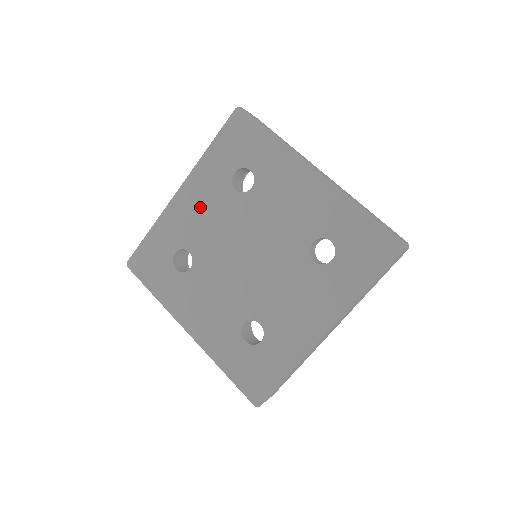
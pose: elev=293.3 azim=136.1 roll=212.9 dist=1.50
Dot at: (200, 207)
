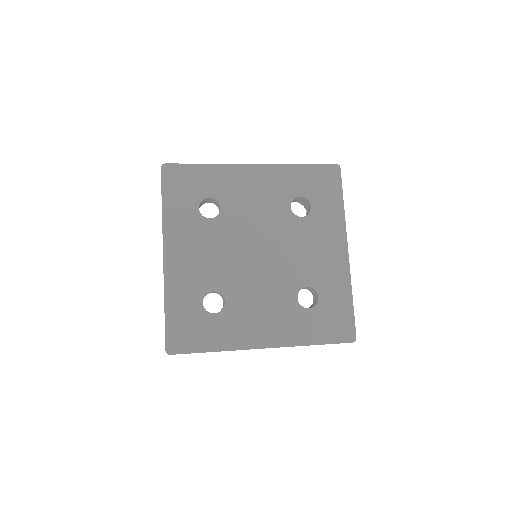
Dot at: (193, 253)
